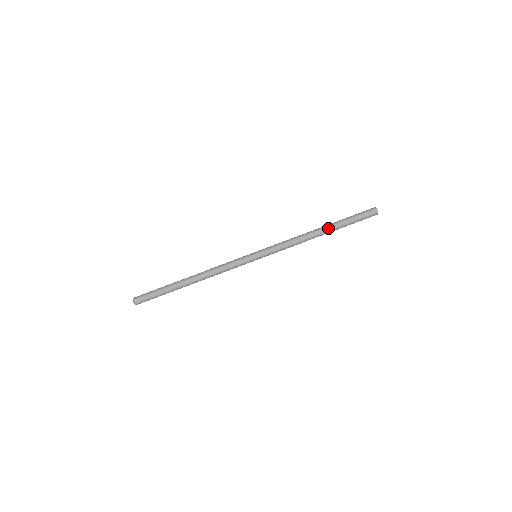
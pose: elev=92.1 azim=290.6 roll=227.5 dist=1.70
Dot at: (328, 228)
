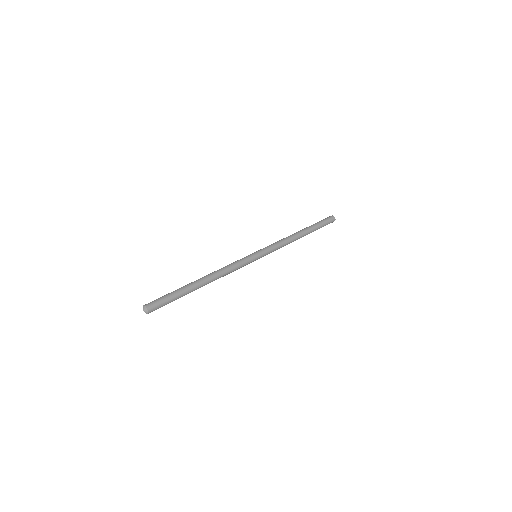
Dot at: (303, 229)
